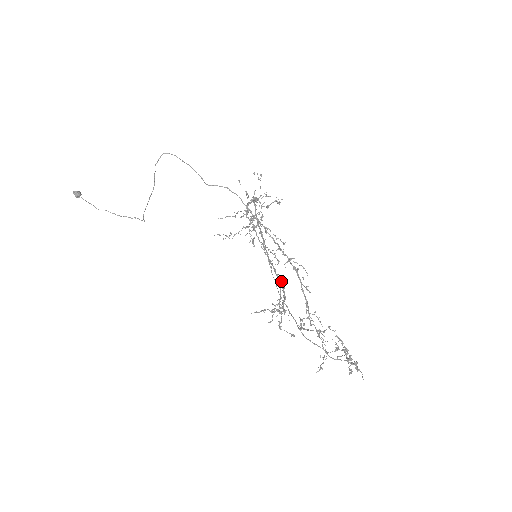
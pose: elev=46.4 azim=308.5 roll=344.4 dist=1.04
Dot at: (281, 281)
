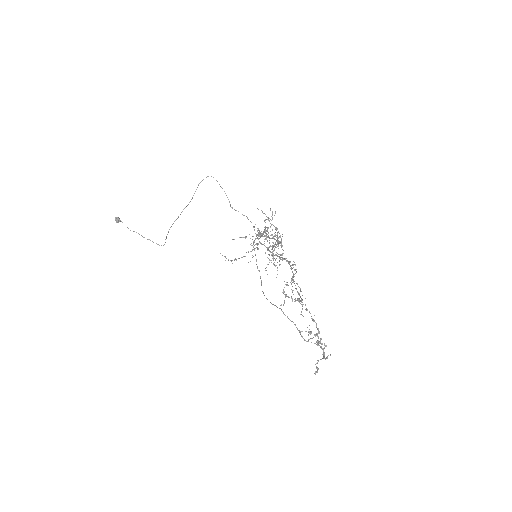
Dot at: (278, 246)
